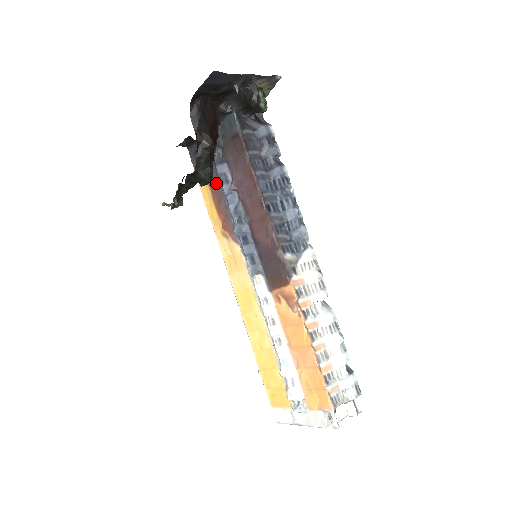
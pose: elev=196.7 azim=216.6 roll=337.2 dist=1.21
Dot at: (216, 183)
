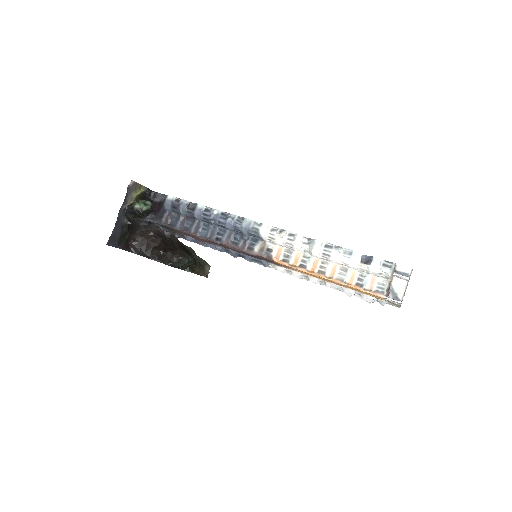
Dot at: occluded
